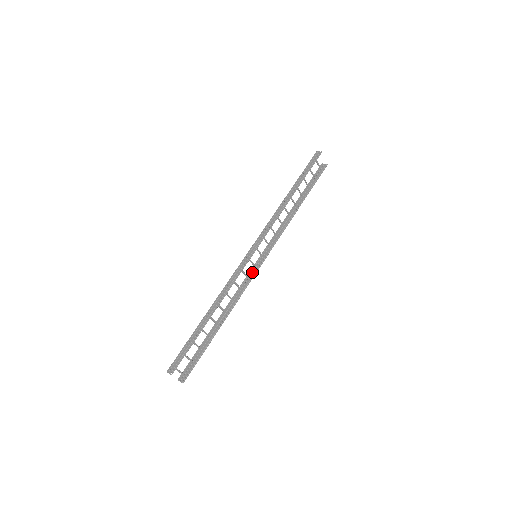
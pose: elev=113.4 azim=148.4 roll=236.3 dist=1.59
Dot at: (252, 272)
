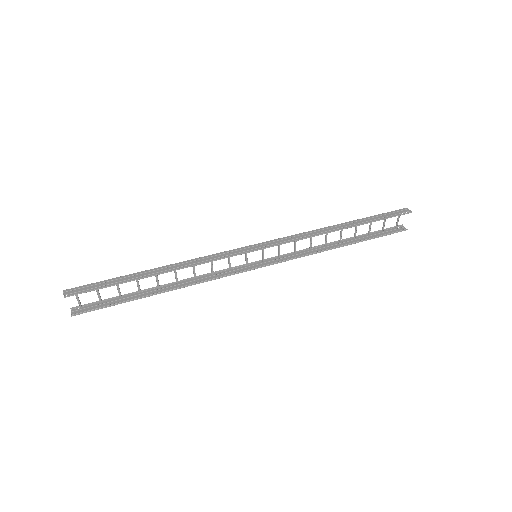
Dot at: (239, 268)
